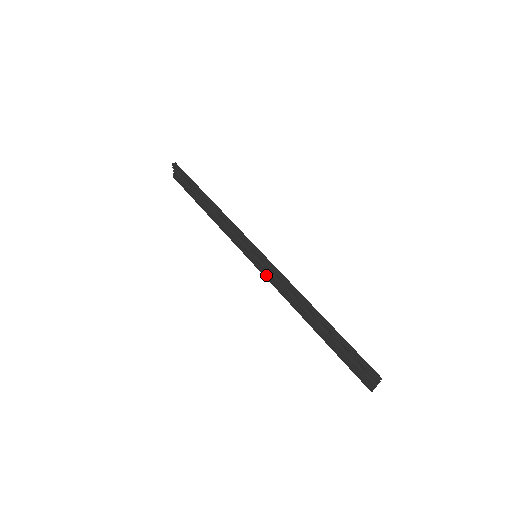
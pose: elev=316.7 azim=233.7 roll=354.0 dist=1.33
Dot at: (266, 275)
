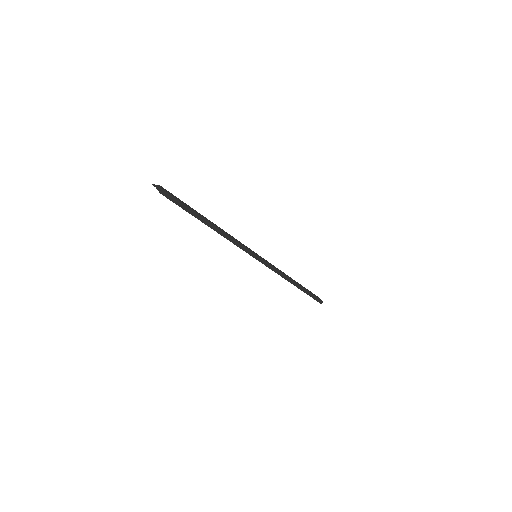
Dot at: occluded
